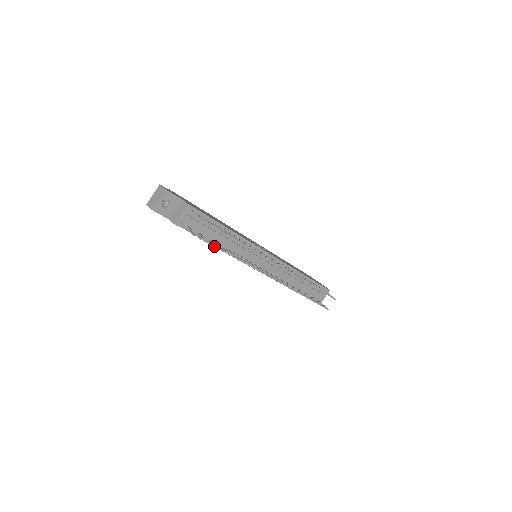
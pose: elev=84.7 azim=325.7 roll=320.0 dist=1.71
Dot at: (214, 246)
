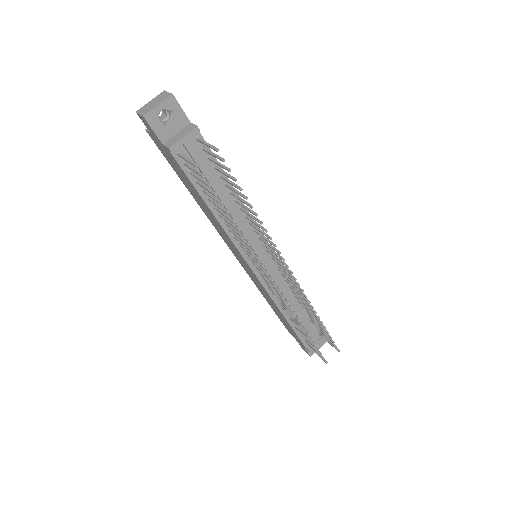
Dot at: (216, 201)
